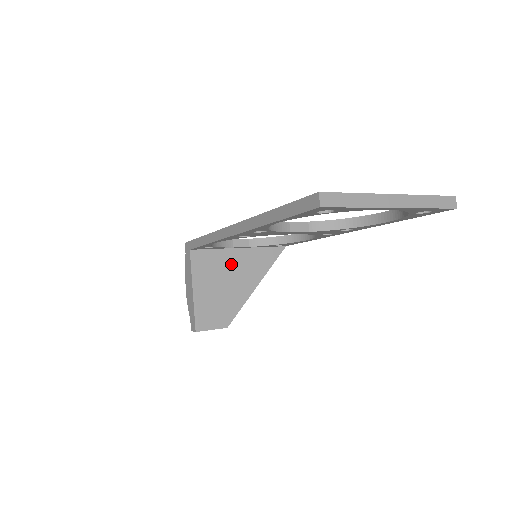
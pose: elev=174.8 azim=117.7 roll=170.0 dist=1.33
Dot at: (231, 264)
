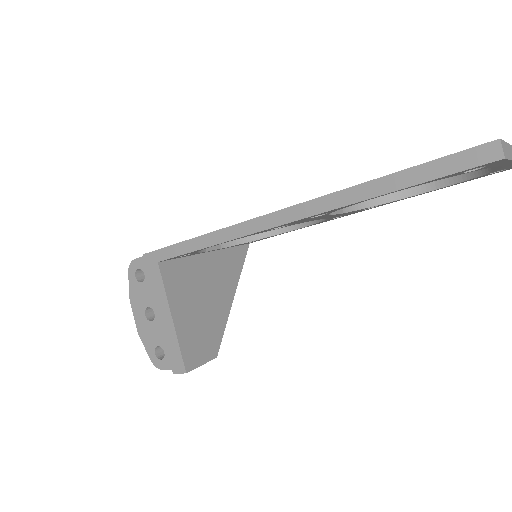
Dot at: (204, 274)
